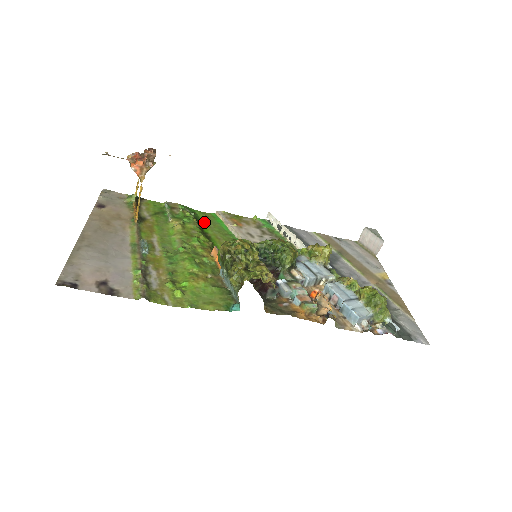
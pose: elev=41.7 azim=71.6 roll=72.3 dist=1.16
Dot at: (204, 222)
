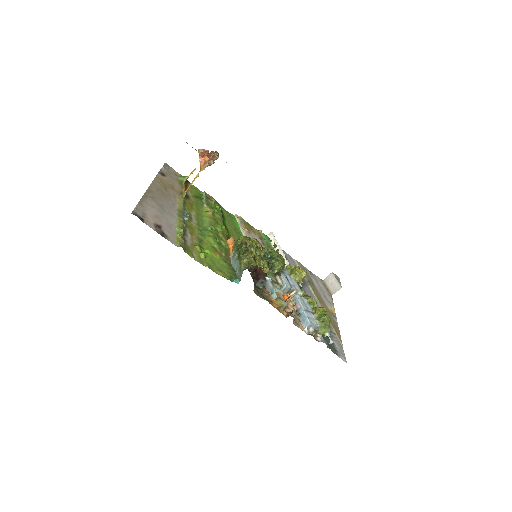
Dot at: (226, 218)
